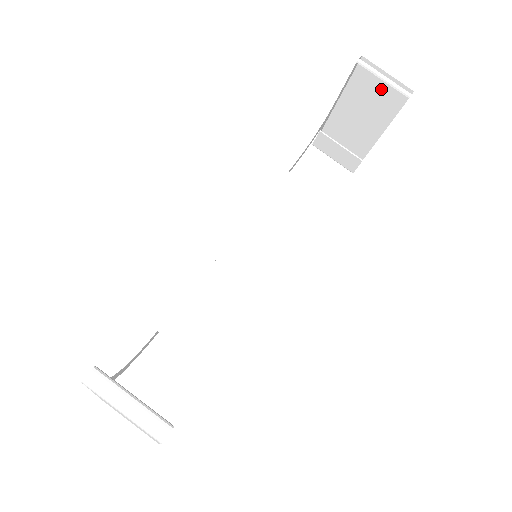
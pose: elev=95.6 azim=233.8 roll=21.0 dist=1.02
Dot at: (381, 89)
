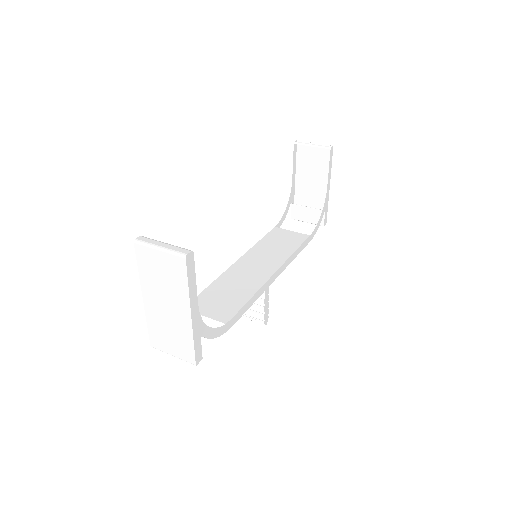
Dot at: (315, 157)
